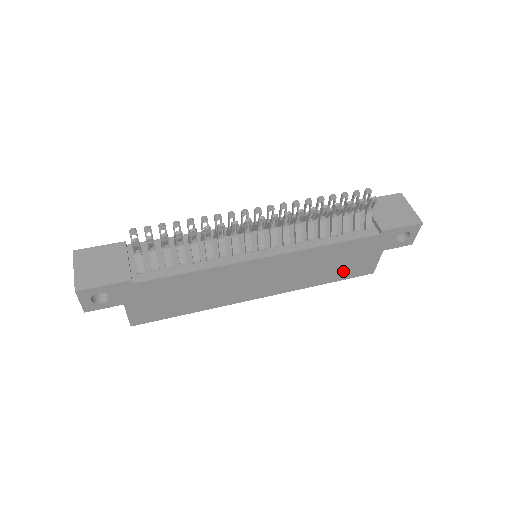
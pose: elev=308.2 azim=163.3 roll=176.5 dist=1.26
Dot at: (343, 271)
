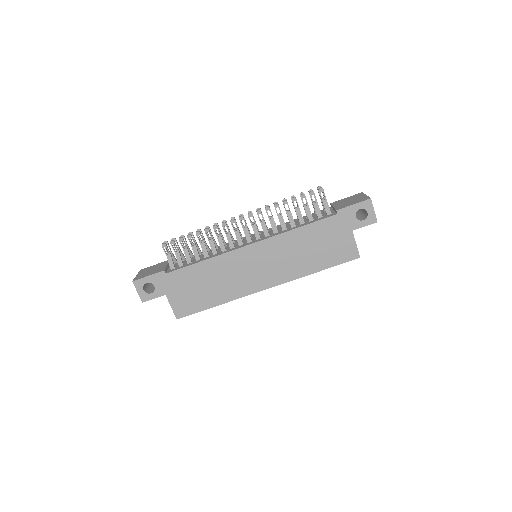
Dot at: (327, 256)
